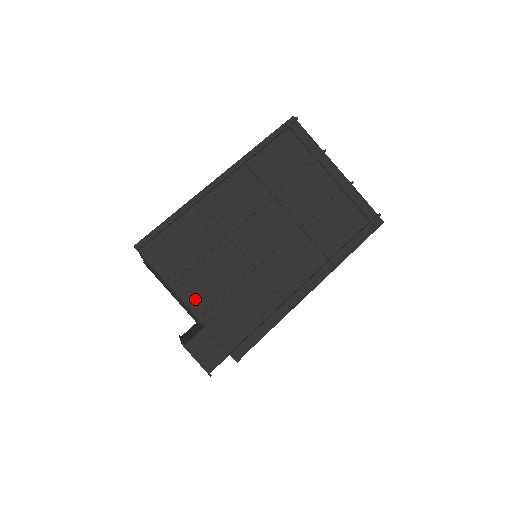
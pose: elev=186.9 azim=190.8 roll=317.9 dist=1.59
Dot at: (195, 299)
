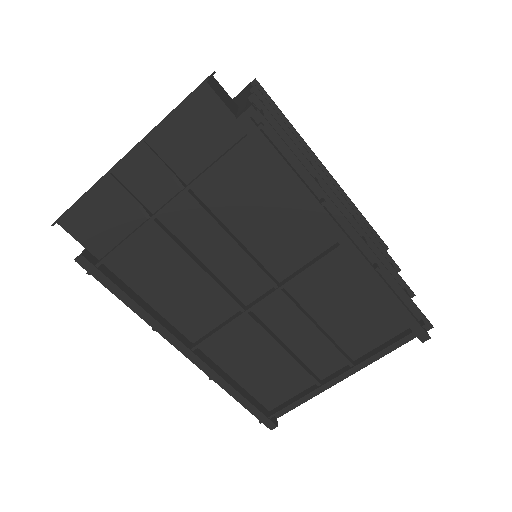
Dot at: occluded
